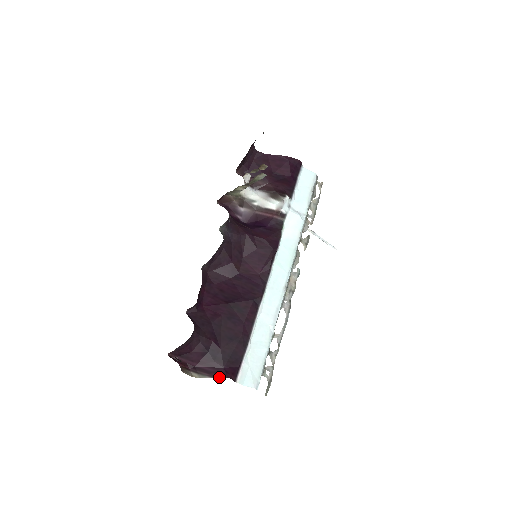
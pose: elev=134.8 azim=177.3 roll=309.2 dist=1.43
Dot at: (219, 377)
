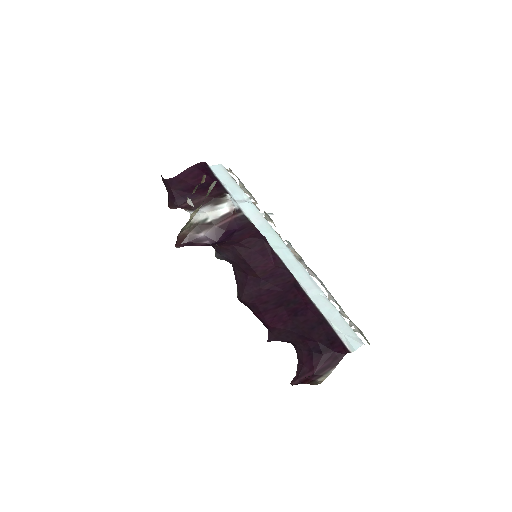
Dot at: (339, 361)
